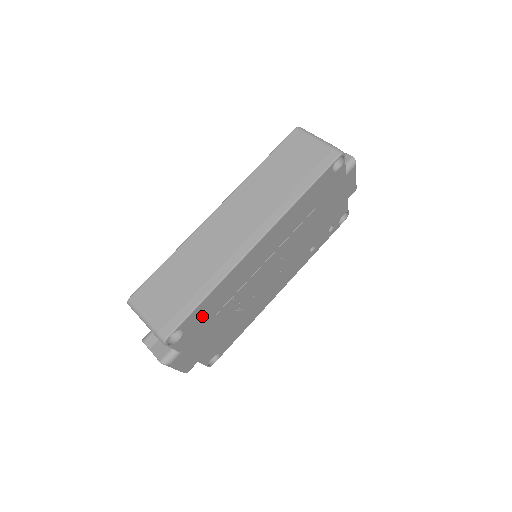
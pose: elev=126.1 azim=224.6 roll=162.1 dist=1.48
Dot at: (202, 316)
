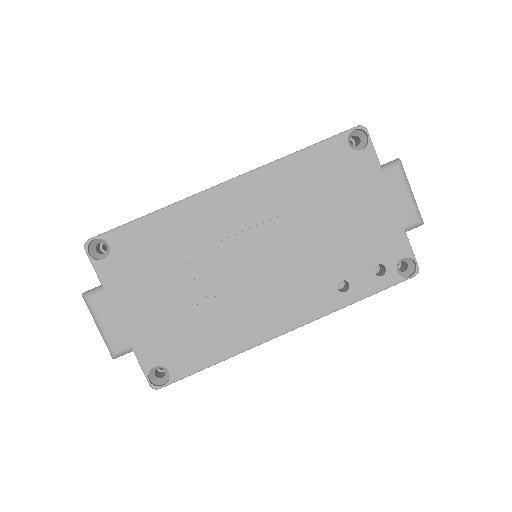
Dot at: (140, 248)
